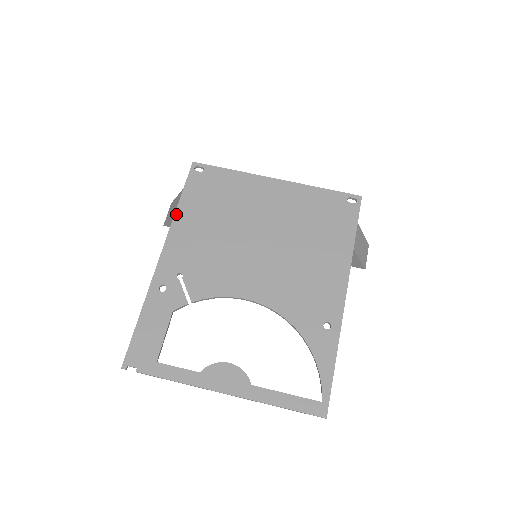
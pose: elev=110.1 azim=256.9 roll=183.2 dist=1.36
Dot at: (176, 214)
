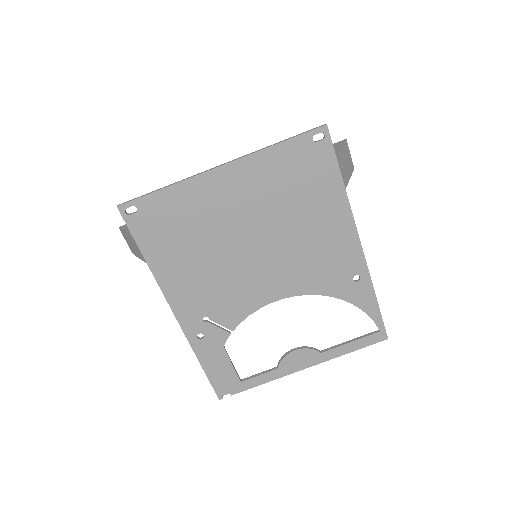
Dot at: (153, 272)
